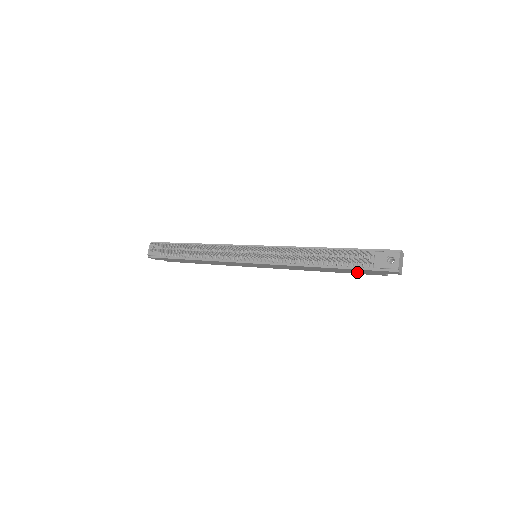
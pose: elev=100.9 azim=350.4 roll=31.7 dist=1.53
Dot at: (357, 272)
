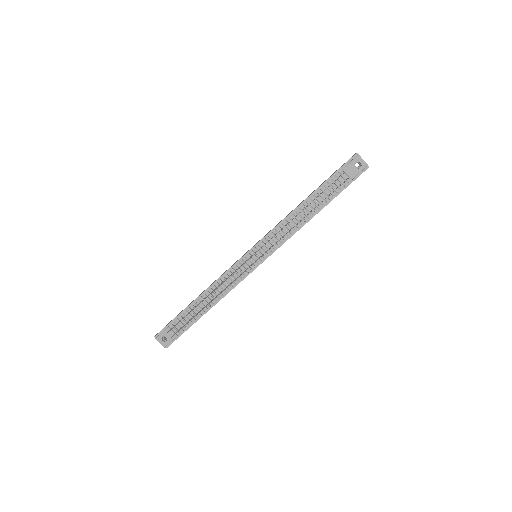
Dot at: occluded
